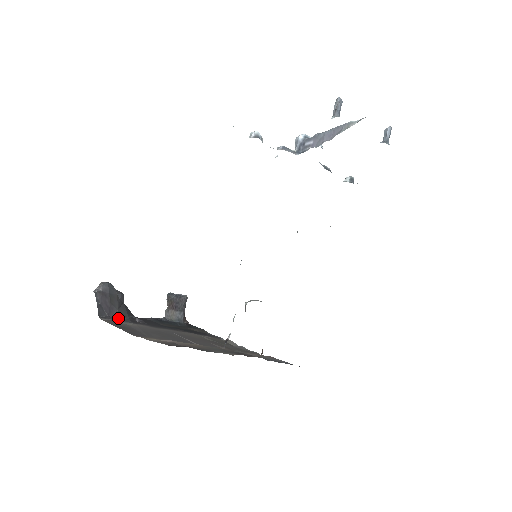
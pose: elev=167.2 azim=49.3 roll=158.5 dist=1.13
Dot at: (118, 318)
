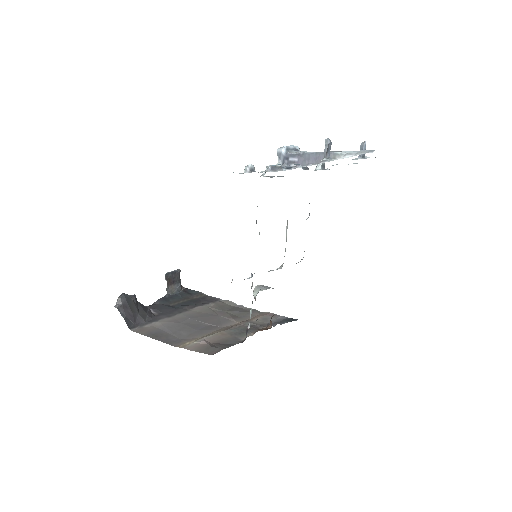
Dot at: (143, 322)
